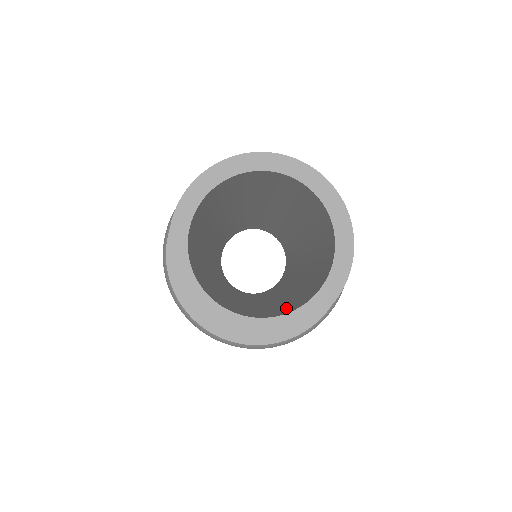
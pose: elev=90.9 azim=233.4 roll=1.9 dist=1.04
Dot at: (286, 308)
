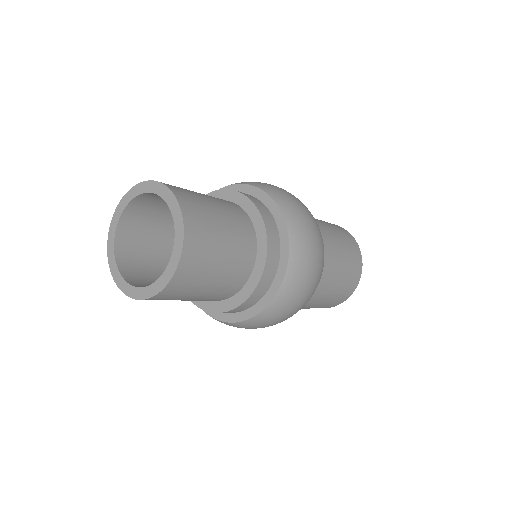
Dot at: occluded
